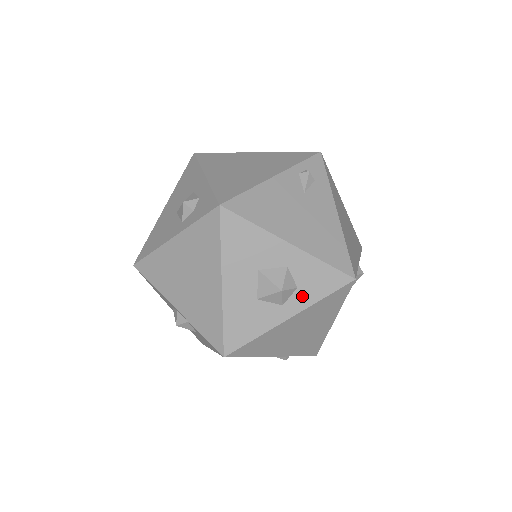
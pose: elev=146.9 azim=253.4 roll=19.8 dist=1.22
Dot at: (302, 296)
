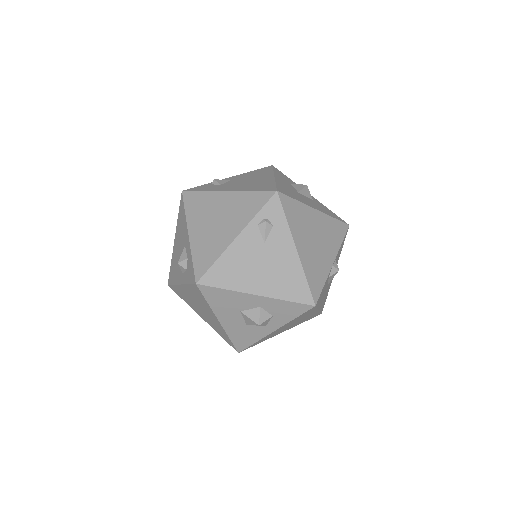
Dot at: (278, 320)
